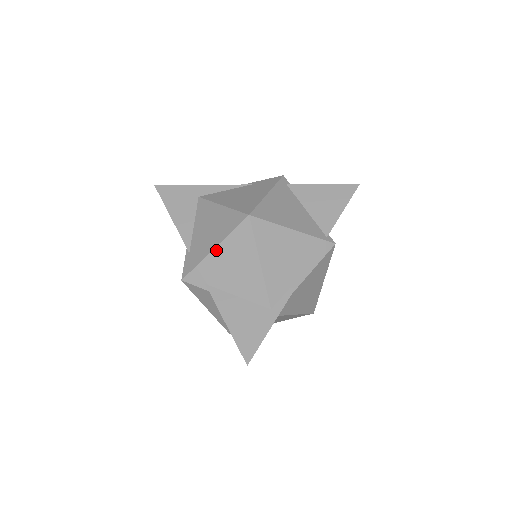
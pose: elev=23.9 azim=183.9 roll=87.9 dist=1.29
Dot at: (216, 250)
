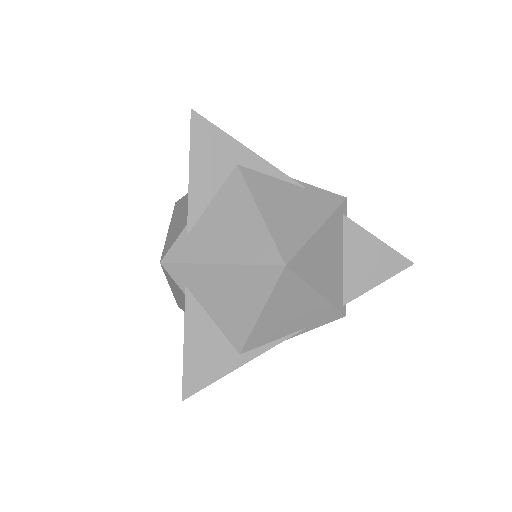
Dot at: (221, 267)
